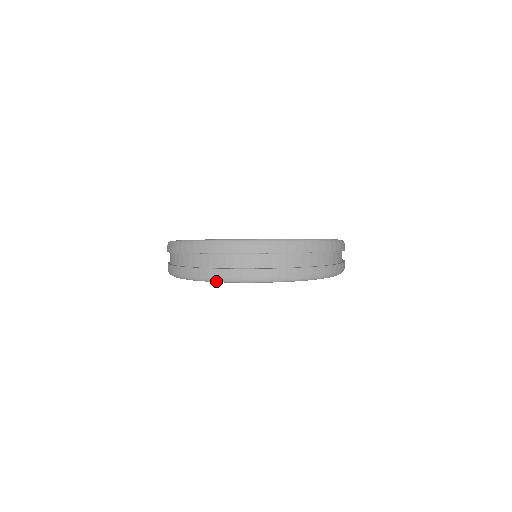
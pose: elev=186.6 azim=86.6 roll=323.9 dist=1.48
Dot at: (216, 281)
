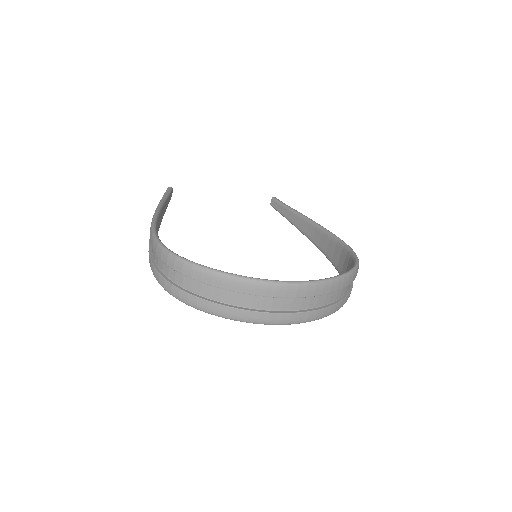
Dot at: (237, 320)
